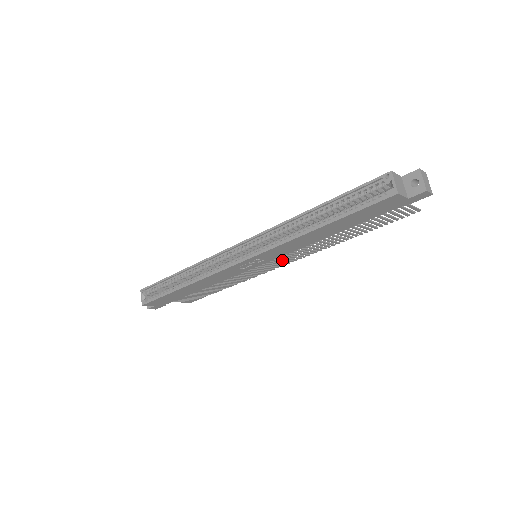
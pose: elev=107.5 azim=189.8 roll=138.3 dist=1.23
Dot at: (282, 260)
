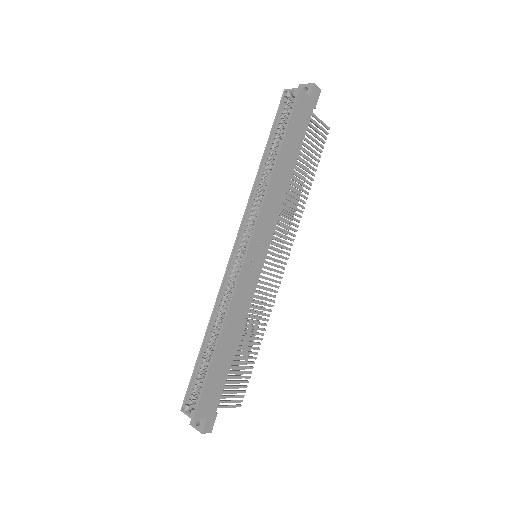
Dot at: occluded
